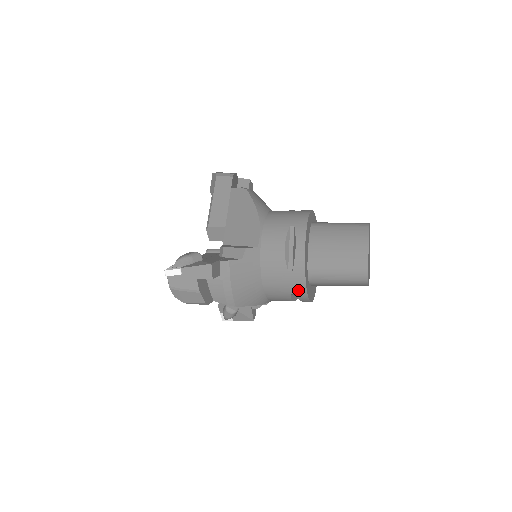
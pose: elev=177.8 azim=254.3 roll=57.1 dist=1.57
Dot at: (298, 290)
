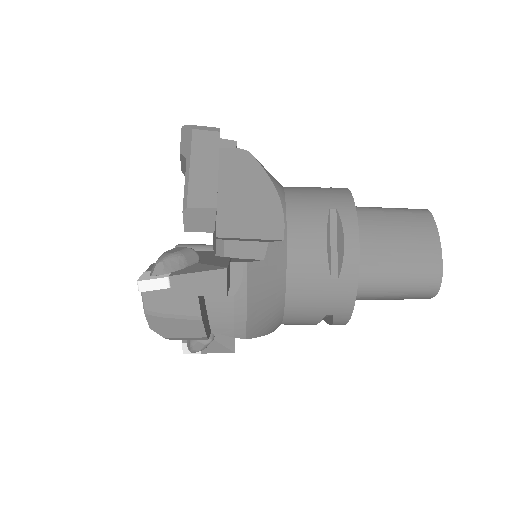
Dot at: (340, 308)
